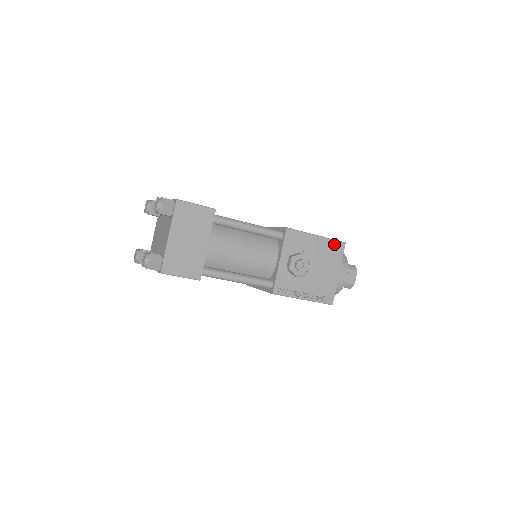
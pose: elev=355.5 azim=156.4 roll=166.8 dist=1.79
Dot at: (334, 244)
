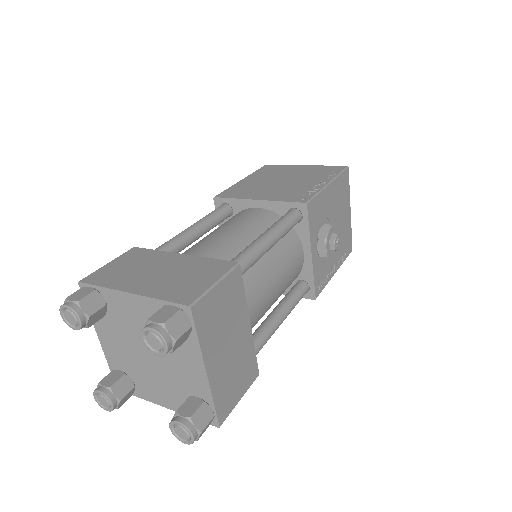
Dot at: (342, 179)
